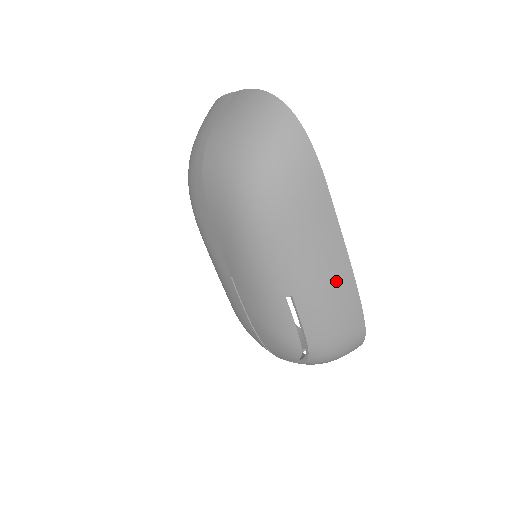
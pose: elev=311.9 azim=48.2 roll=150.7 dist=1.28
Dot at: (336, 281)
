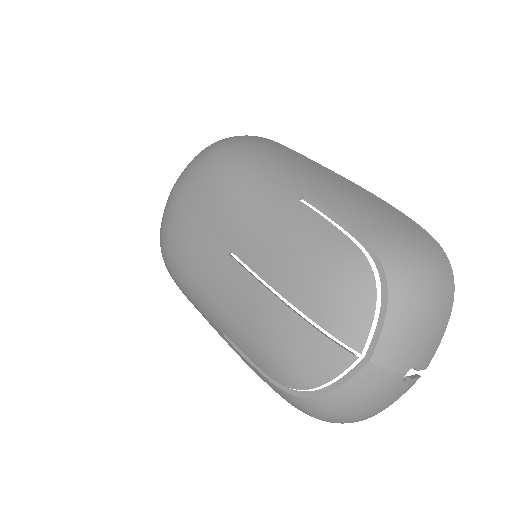
Dot at: (346, 186)
